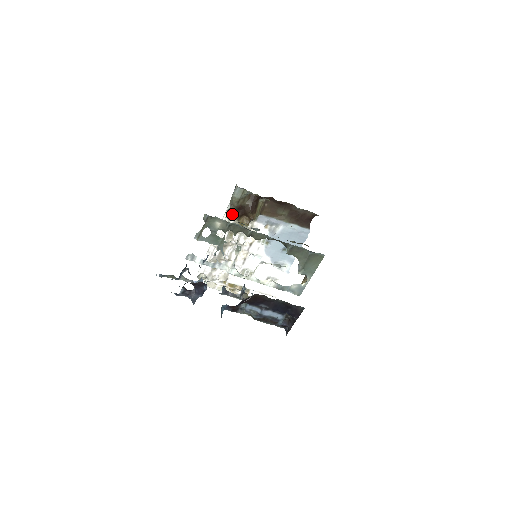
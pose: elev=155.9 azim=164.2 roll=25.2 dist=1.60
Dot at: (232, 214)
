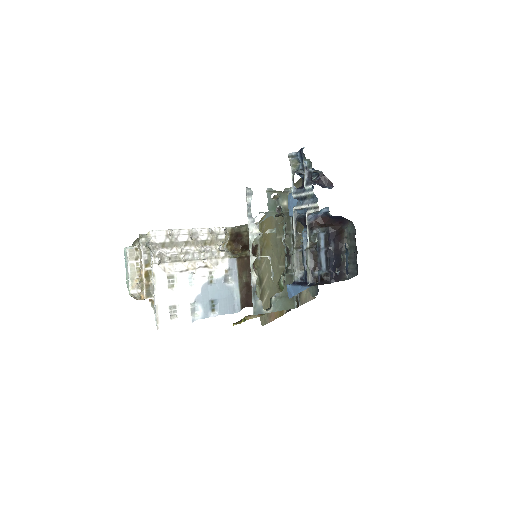
Dot at: (233, 231)
